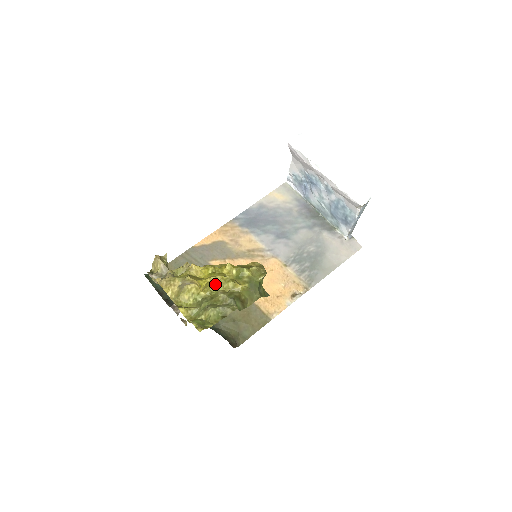
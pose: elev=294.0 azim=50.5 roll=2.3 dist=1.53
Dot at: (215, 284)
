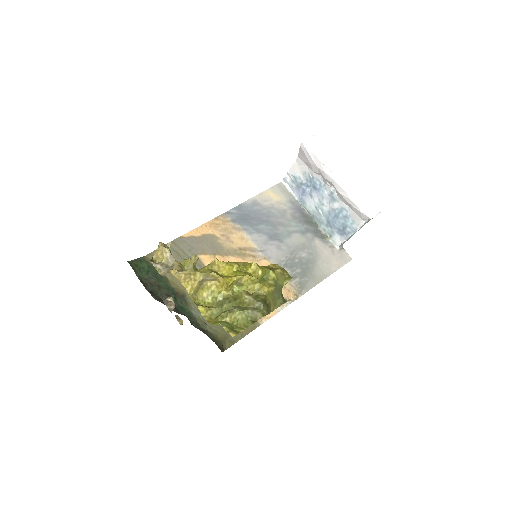
Dot at: (240, 284)
